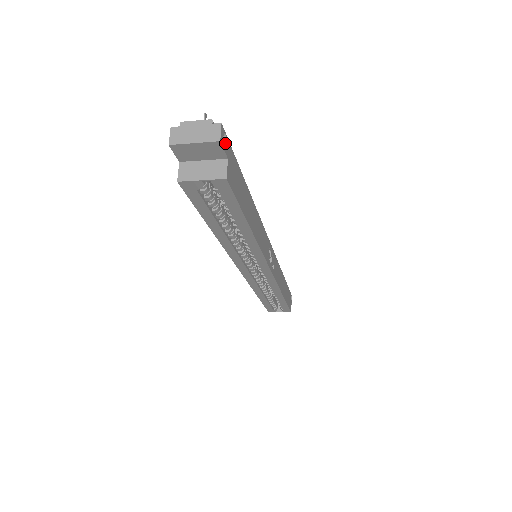
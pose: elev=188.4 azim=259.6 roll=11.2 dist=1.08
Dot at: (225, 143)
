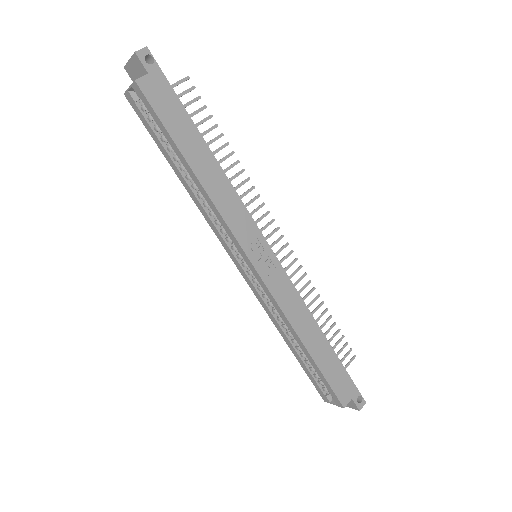
Dot at: (152, 64)
